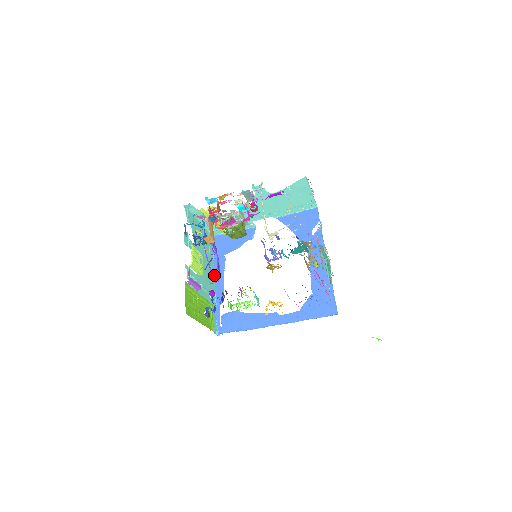
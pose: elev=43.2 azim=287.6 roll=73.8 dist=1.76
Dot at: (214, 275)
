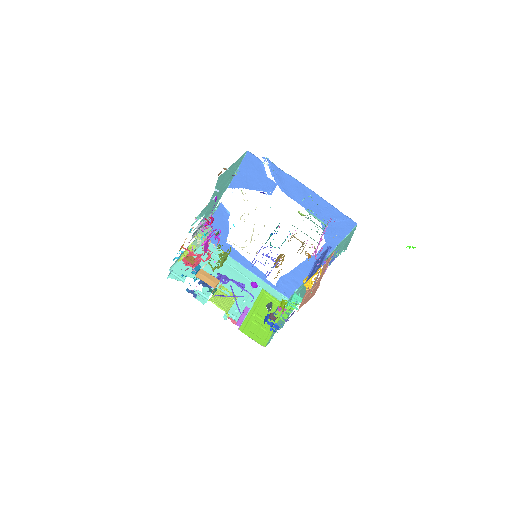
Dot at: (237, 263)
